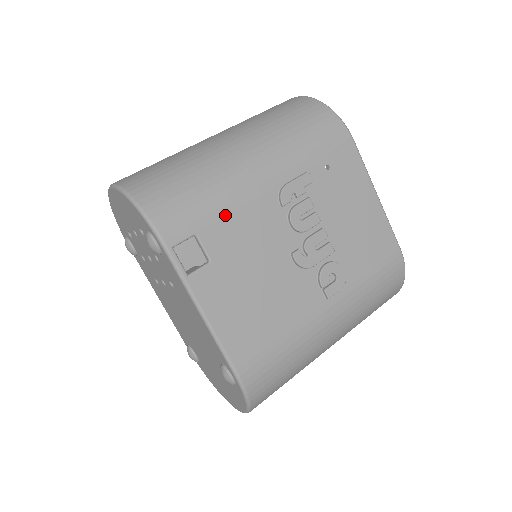
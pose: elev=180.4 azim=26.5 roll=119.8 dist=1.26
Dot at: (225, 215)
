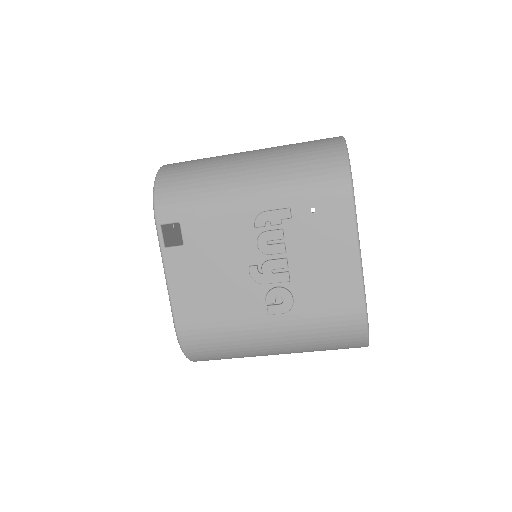
Dot at: (206, 217)
